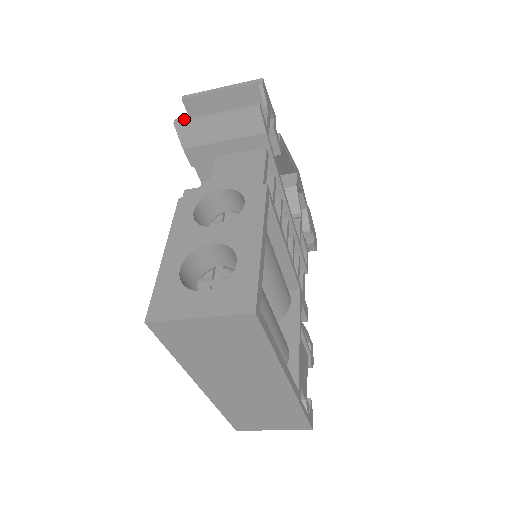
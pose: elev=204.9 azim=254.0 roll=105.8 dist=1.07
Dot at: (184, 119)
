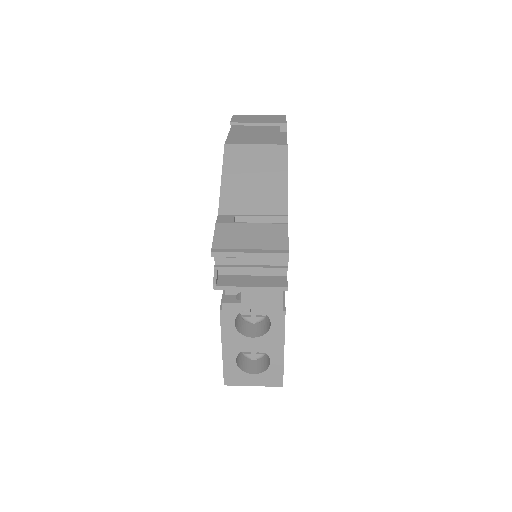
Dot at: (222, 287)
